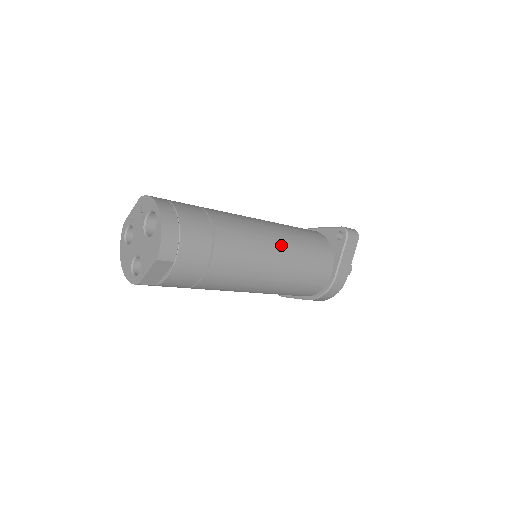
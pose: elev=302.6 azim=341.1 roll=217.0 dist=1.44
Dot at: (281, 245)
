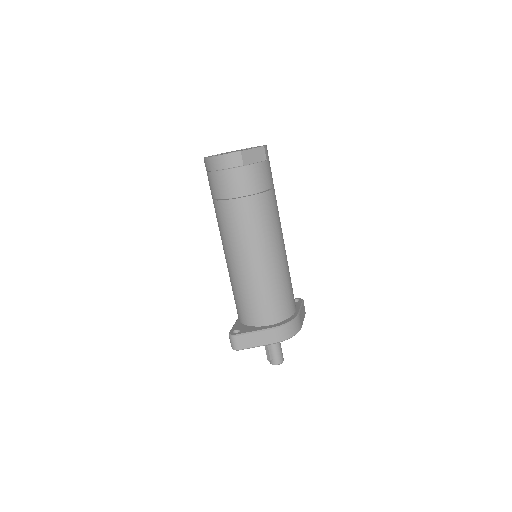
Dot at: occluded
